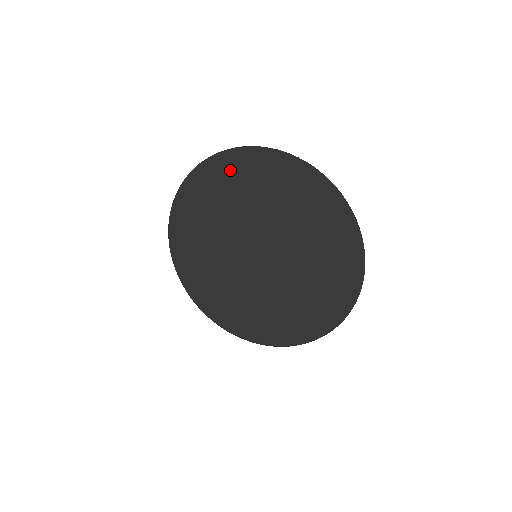
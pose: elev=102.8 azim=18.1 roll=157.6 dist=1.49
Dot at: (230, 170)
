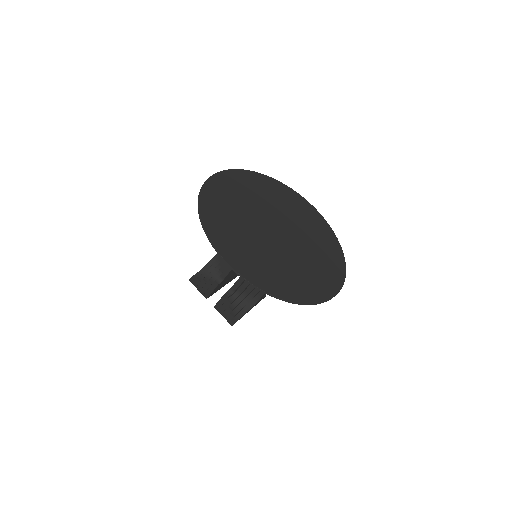
Dot at: (294, 200)
